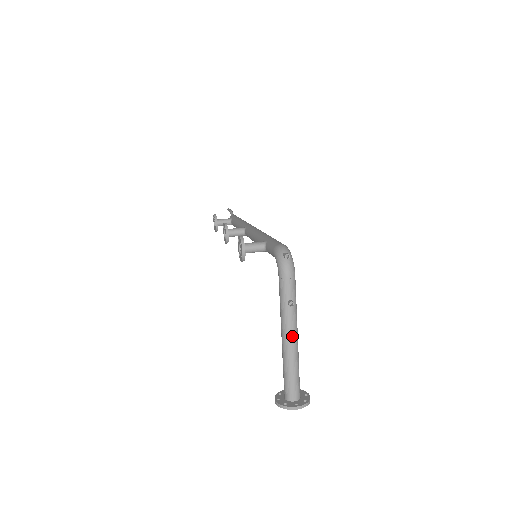
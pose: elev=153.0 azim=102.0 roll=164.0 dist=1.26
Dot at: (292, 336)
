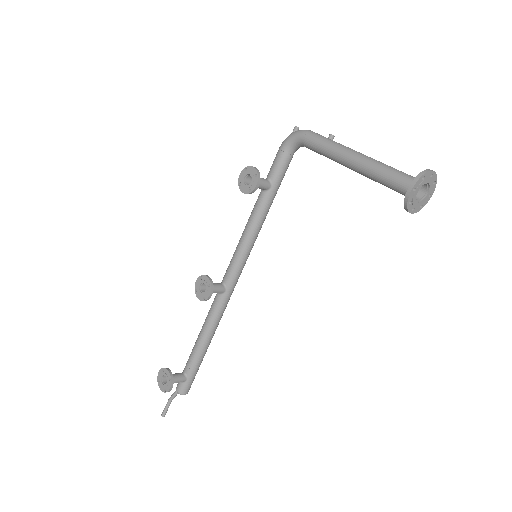
Dot at: (358, 152)
